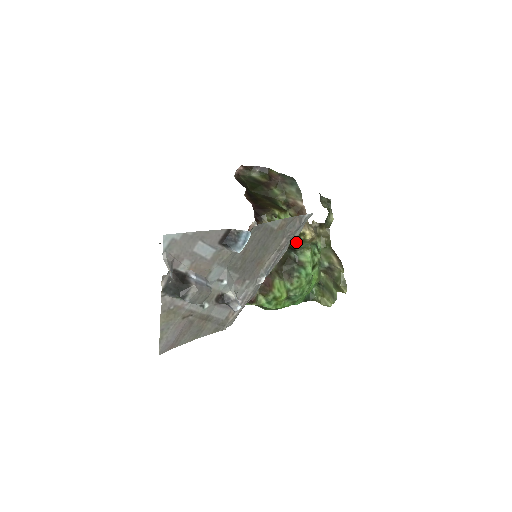
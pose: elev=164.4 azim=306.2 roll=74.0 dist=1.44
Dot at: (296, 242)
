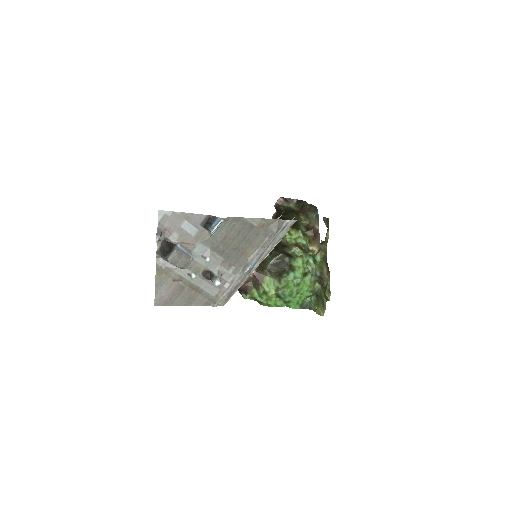
Dot at: (299, 254)
